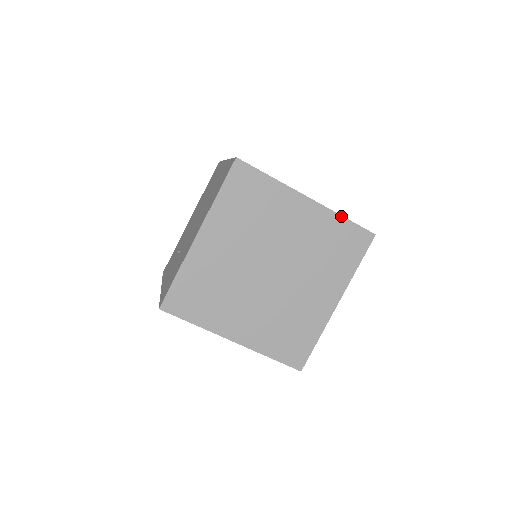
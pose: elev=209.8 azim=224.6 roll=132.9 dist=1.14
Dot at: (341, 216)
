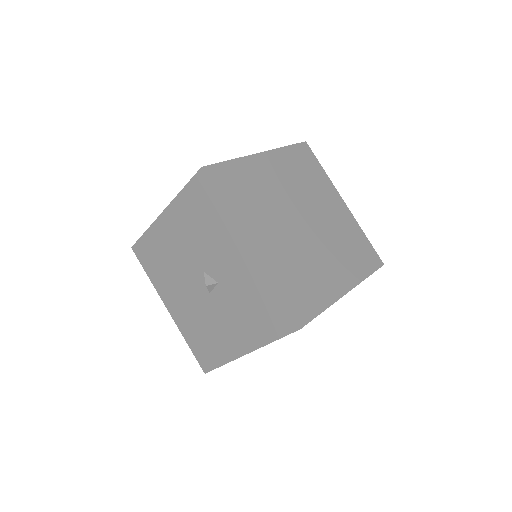
Dot at: (363, 232)
